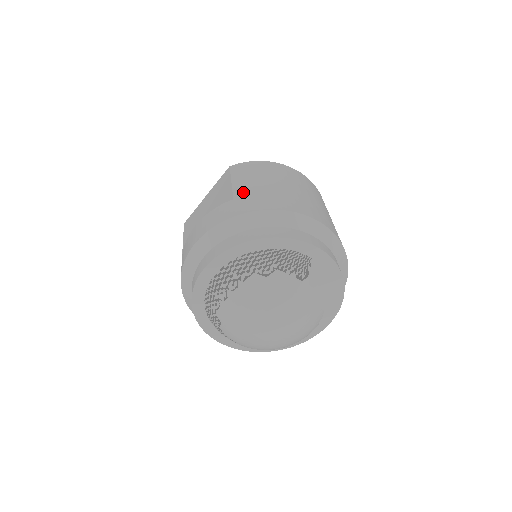
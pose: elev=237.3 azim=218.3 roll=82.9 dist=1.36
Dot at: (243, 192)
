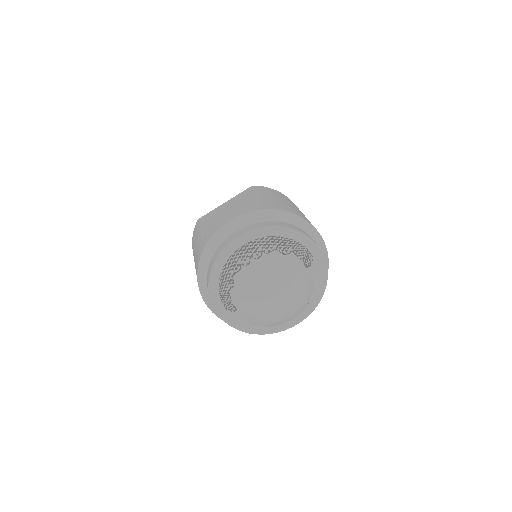
Dot at: (269, 199)
